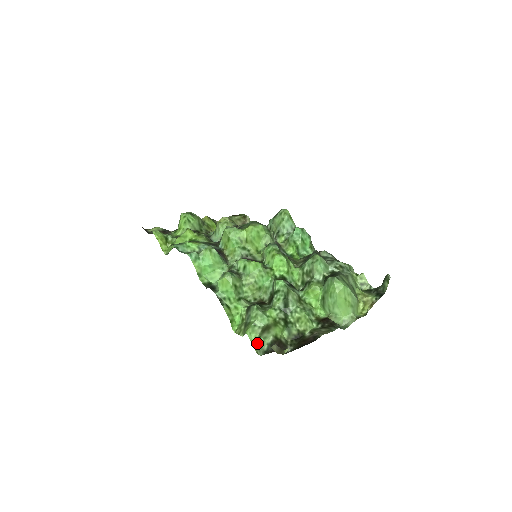
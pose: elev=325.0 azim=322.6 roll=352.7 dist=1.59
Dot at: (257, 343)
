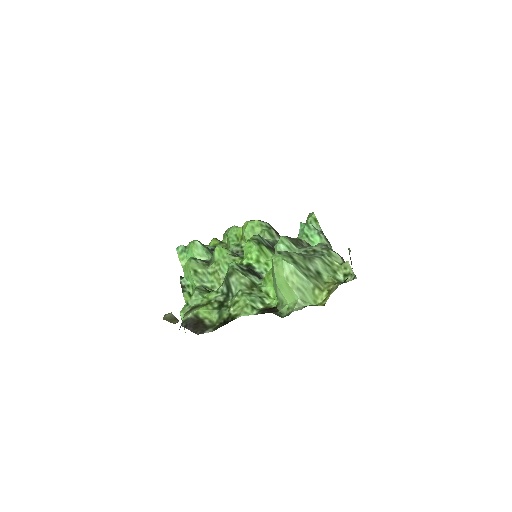
Dot at: occluded
